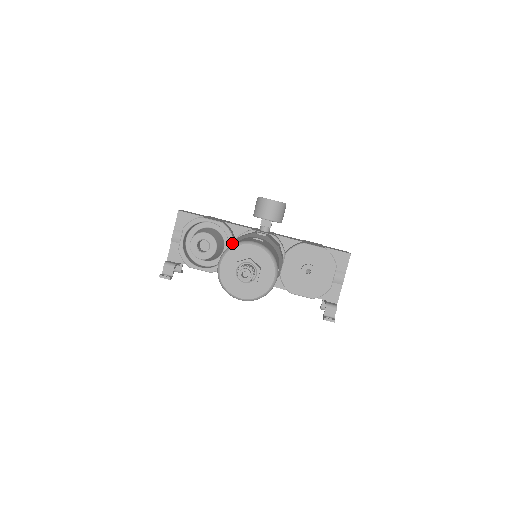
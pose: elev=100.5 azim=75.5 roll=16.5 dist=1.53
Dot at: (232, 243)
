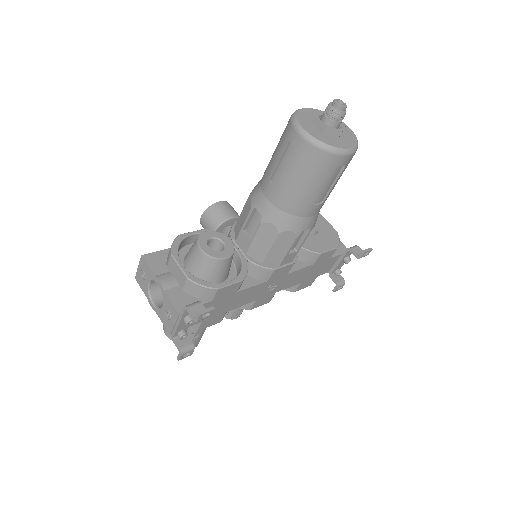
Dot at: (251, 200)
